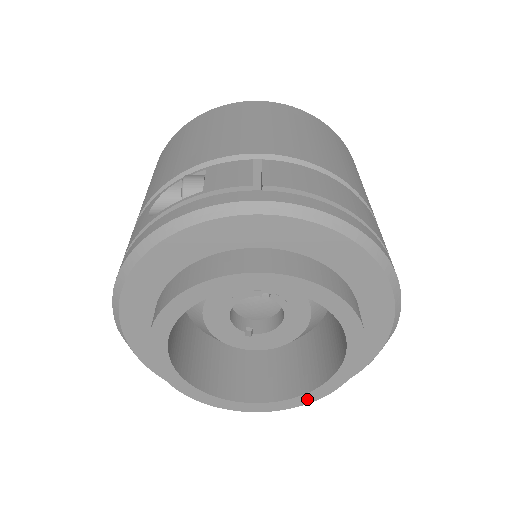
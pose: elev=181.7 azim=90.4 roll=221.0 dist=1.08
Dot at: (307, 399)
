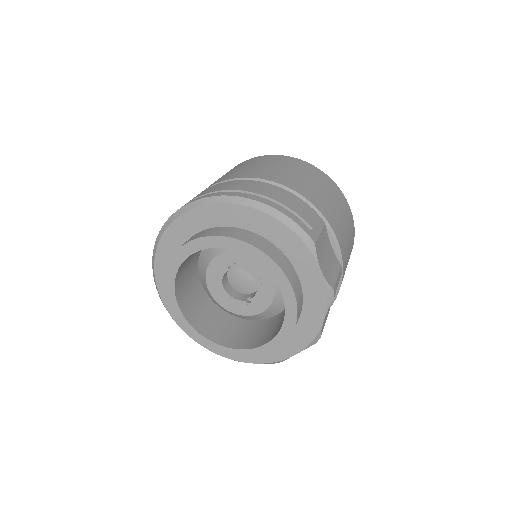
Dot at: (290, 324)
